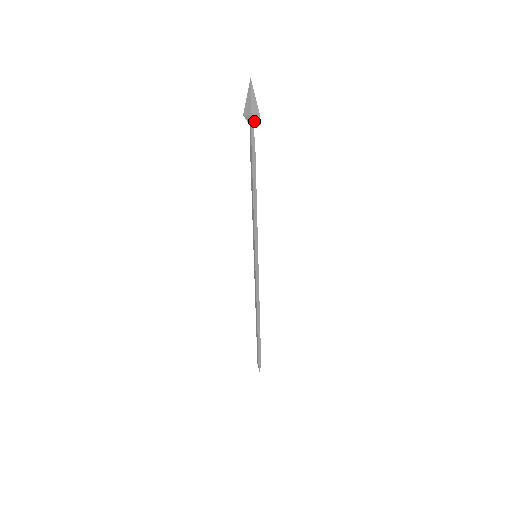
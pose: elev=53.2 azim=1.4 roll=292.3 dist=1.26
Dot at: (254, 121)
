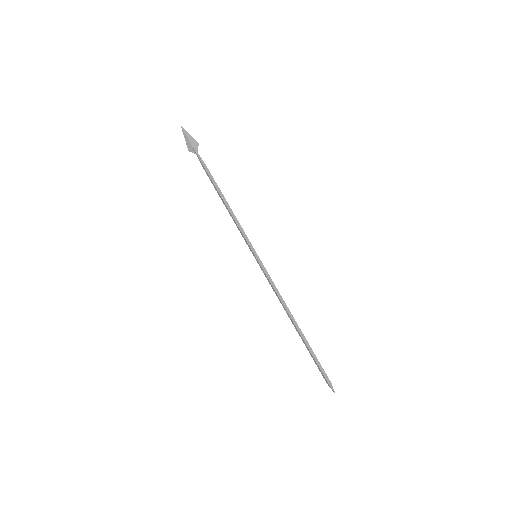
Dot at: (196, 149)
